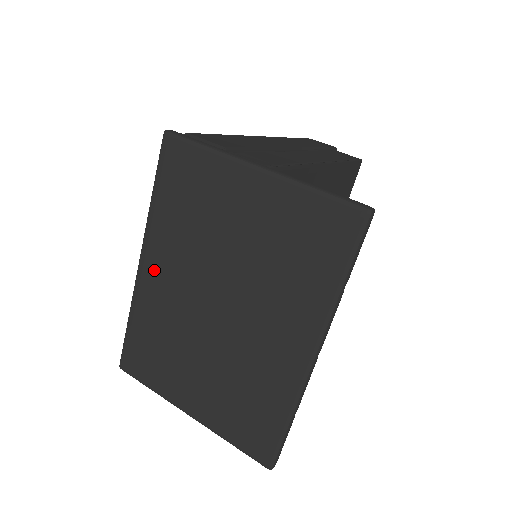
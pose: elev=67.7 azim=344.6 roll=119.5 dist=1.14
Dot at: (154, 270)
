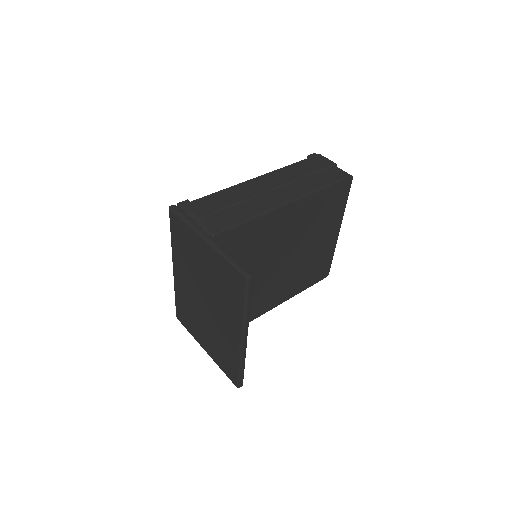
Dot at: (179, 275)
